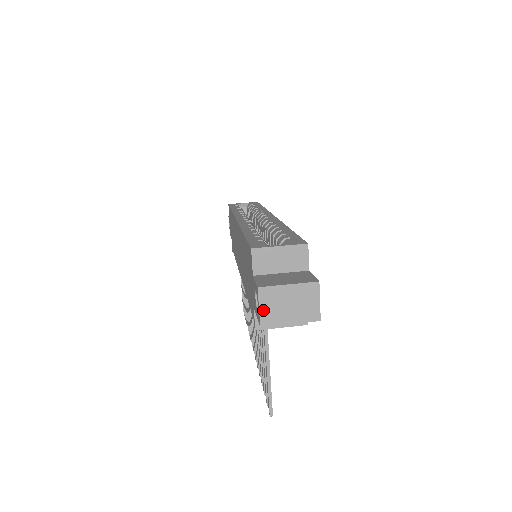
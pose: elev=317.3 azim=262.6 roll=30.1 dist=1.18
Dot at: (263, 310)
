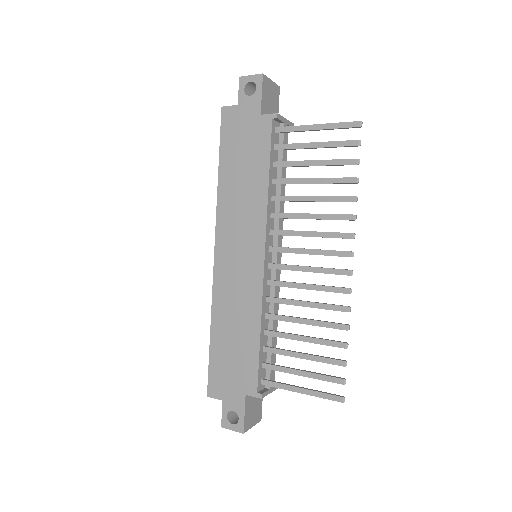
Dot at: (254, 76)
